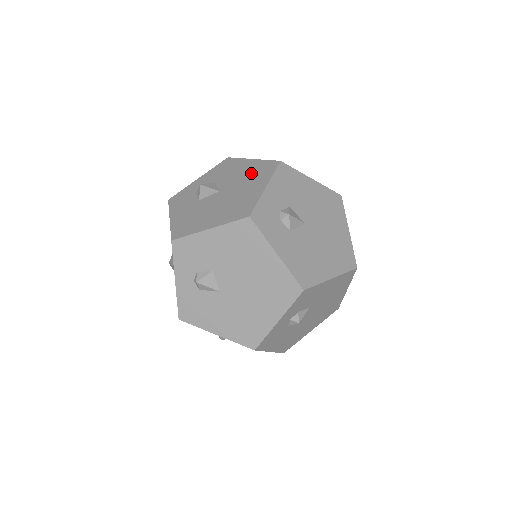
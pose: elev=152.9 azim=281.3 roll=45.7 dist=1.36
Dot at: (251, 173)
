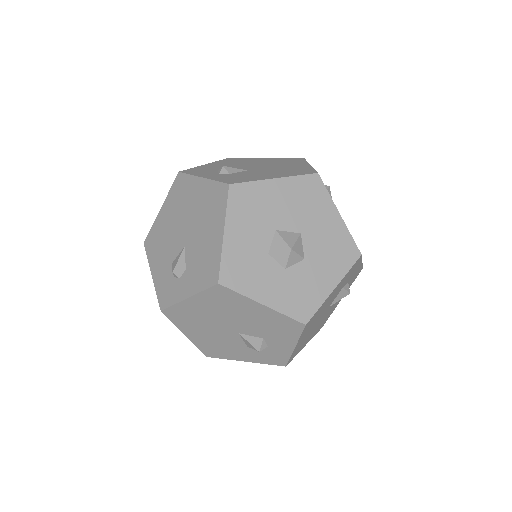
Dot at: occluded
